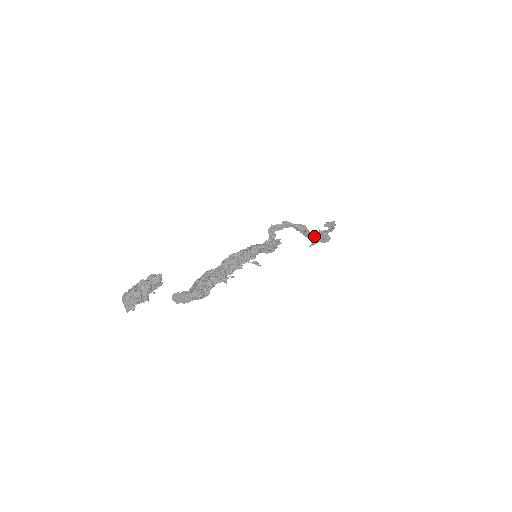
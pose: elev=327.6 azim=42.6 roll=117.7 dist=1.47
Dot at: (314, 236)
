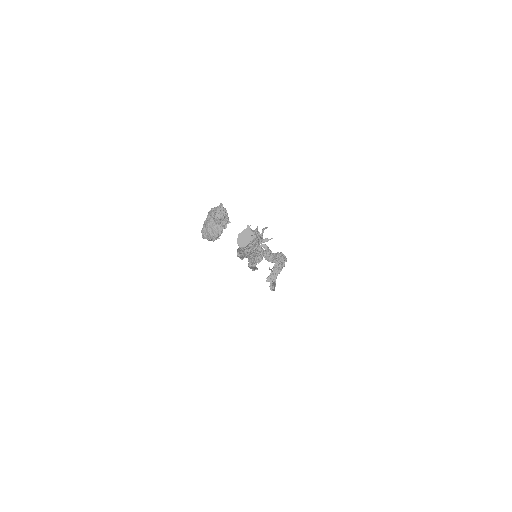
Dot at: (275, 256)
